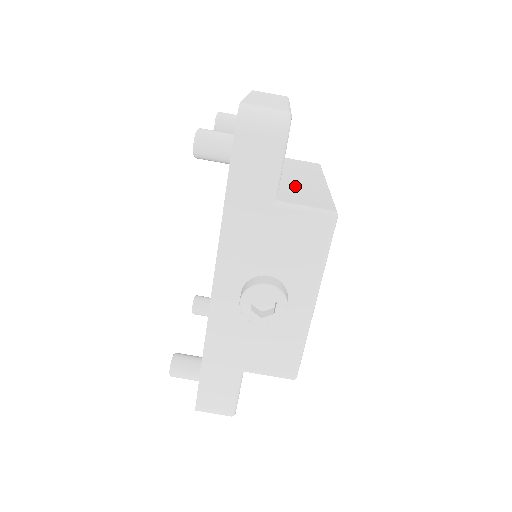
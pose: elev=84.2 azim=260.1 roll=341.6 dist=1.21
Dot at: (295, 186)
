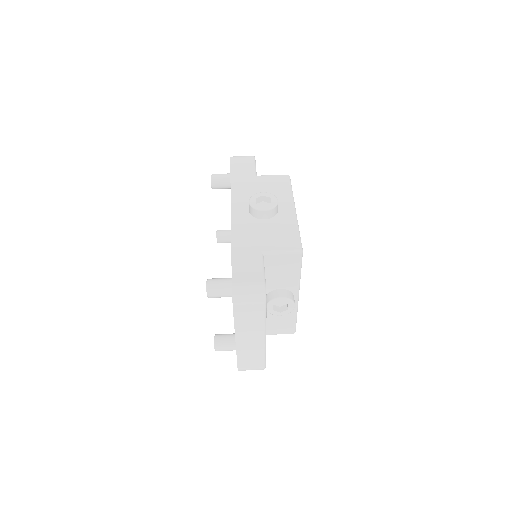
Dot at: occluded
